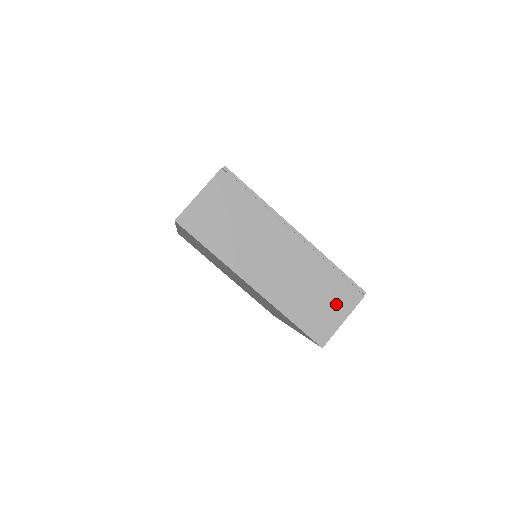
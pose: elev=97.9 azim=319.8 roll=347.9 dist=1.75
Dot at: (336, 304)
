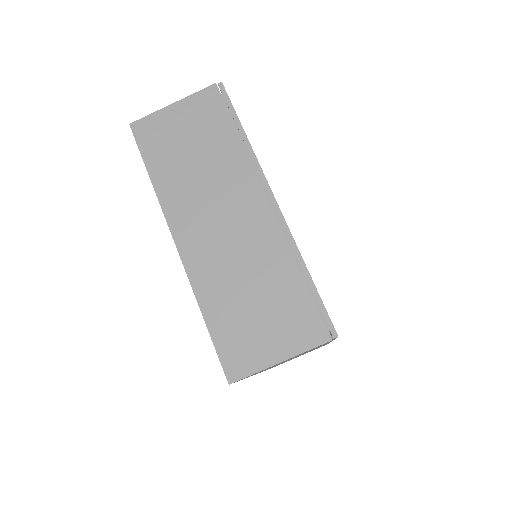
Dot at: (282, 329)
